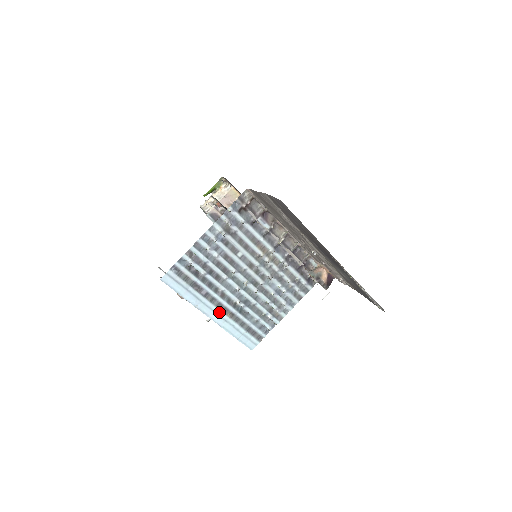
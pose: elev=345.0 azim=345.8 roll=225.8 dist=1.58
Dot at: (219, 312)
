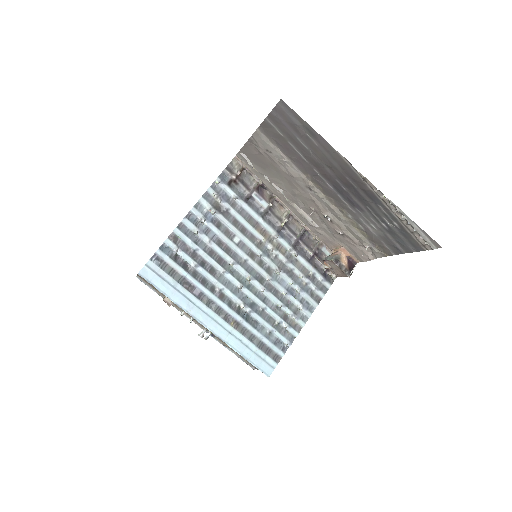
Dot at: (219, 320)
